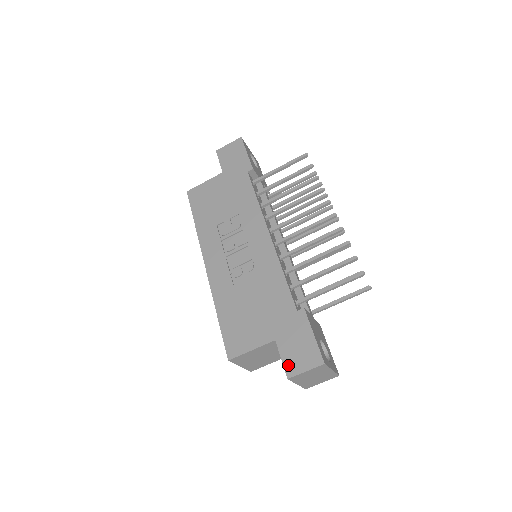
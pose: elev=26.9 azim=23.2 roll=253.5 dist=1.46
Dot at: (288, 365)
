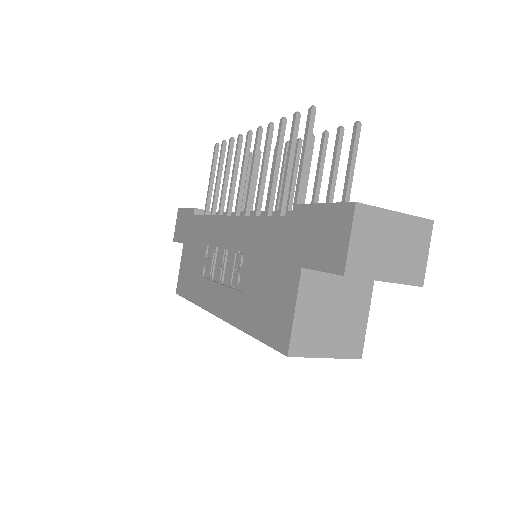
Dot at: (331, 264)
